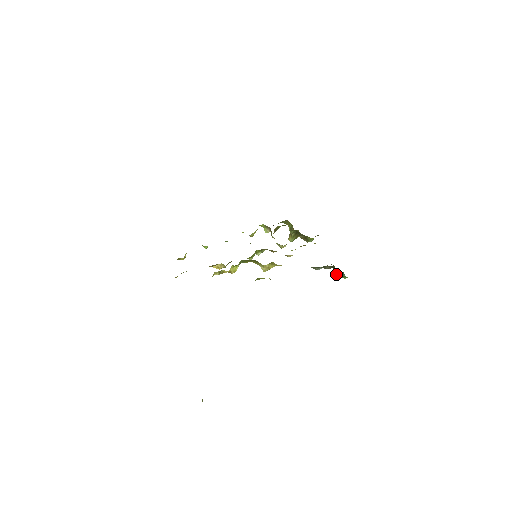
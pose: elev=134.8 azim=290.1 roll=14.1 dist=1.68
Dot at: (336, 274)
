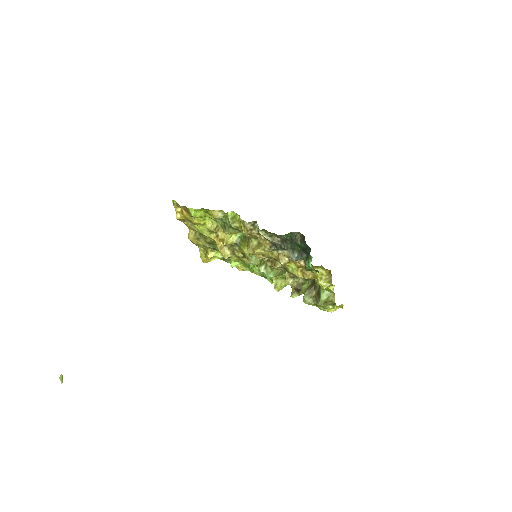
Dot at: (305, 263)
